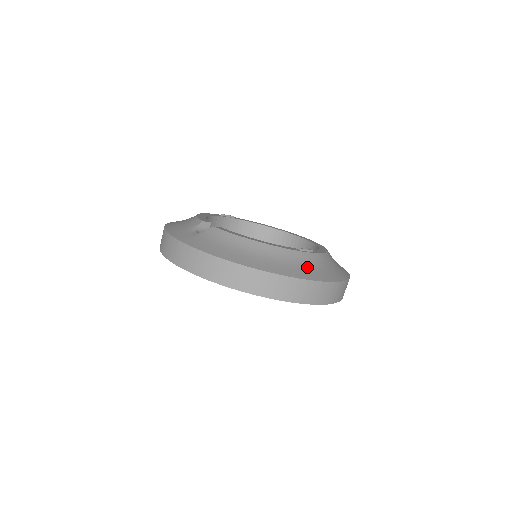
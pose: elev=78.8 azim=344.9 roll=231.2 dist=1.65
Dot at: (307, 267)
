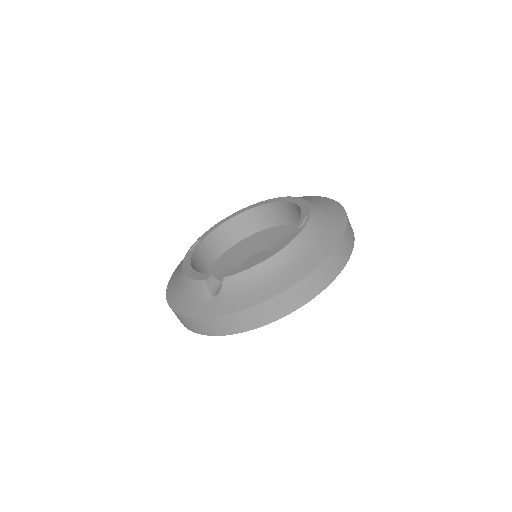
Dot at: (322, 236)
